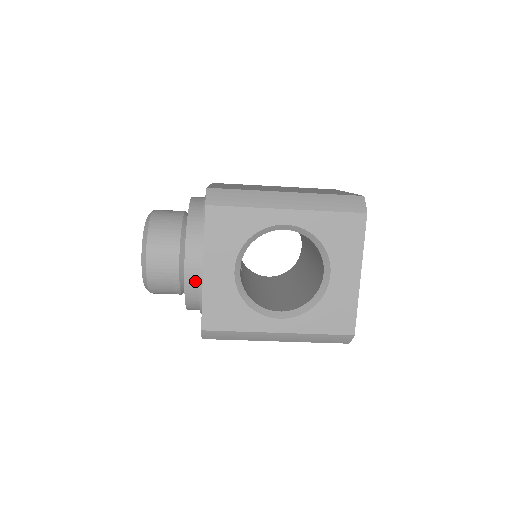
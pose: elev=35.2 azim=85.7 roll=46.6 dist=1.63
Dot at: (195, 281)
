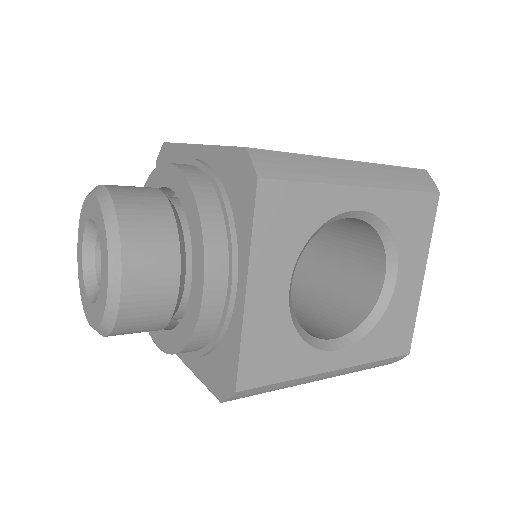
Dot at: (216, 310)
